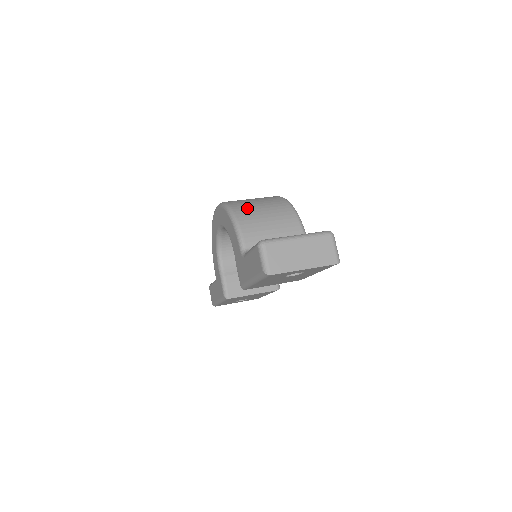
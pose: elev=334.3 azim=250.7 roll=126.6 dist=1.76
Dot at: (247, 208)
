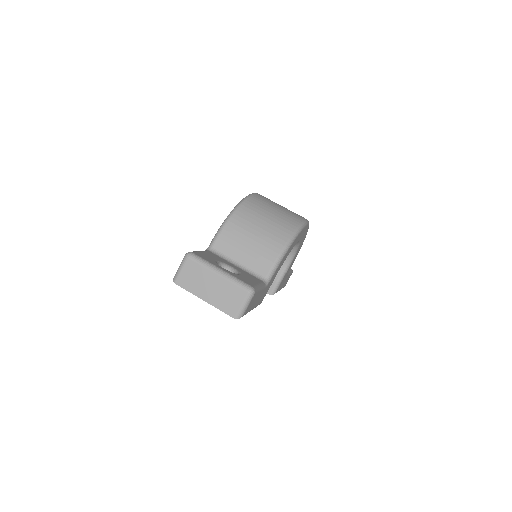
Dot at: (251, 215)
